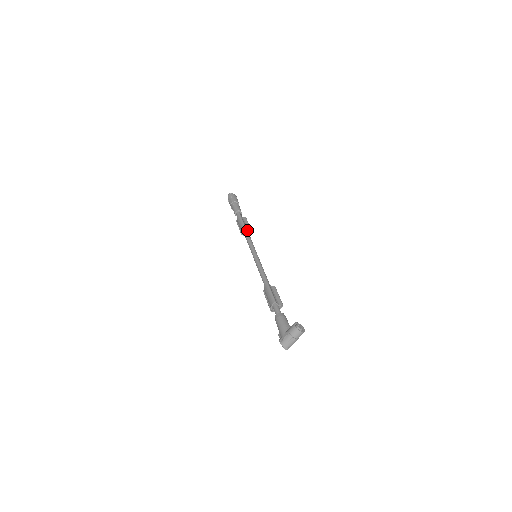
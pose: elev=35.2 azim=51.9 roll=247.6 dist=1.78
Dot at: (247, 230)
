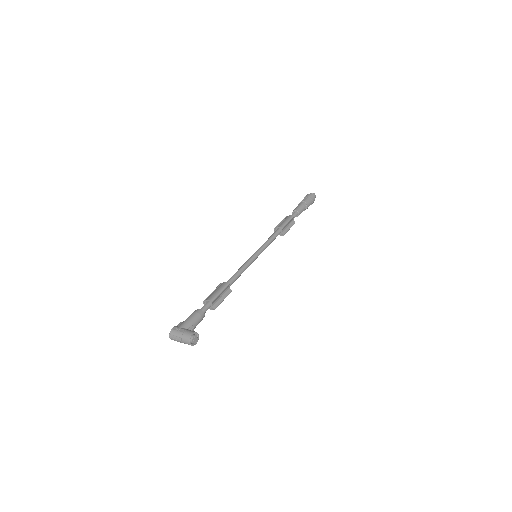
Dot at: (281, 232)
